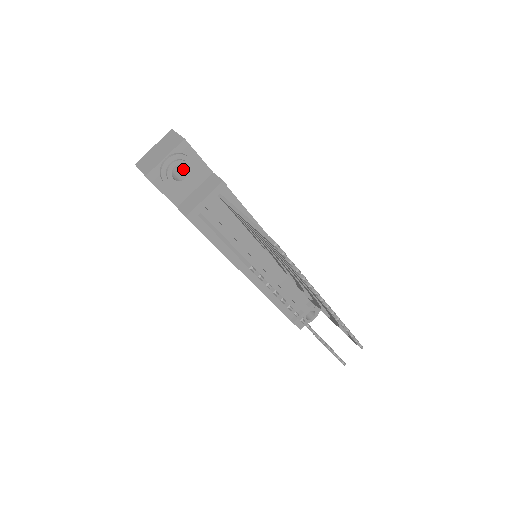
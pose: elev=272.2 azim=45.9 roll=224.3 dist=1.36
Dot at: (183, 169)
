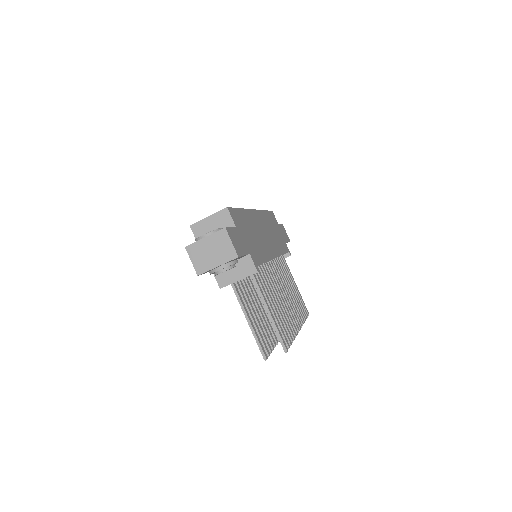
Dot at: occluded
